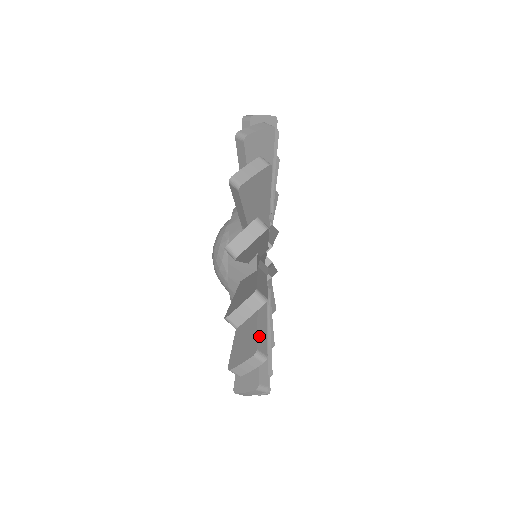
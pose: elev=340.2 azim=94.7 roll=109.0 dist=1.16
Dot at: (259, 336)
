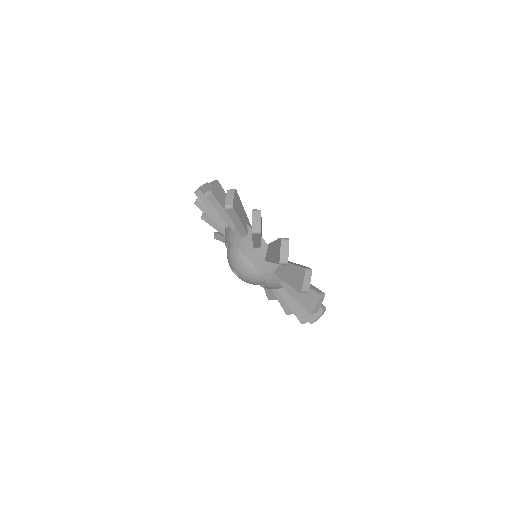
Dot at: occluded
